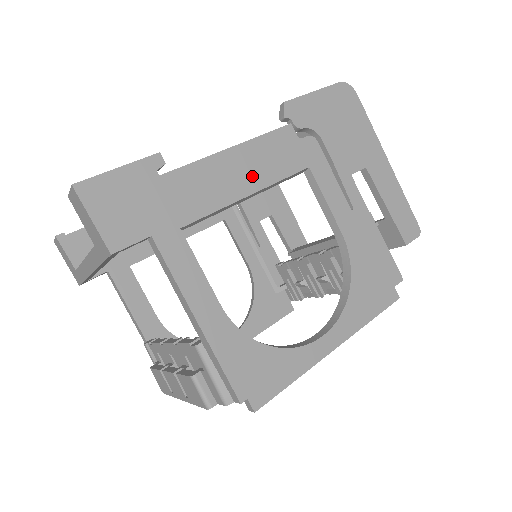
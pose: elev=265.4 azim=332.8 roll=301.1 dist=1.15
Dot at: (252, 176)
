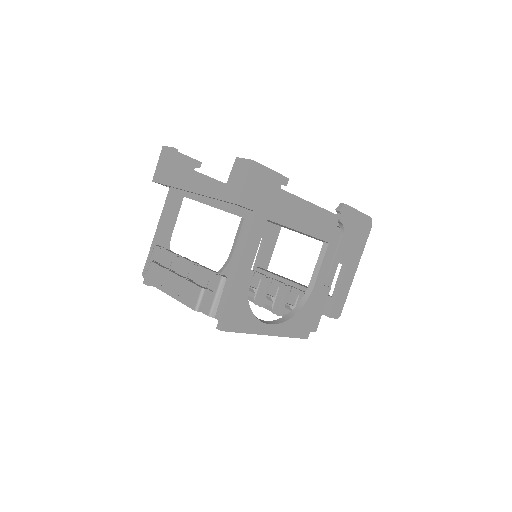
Dot at: (308, 224)
